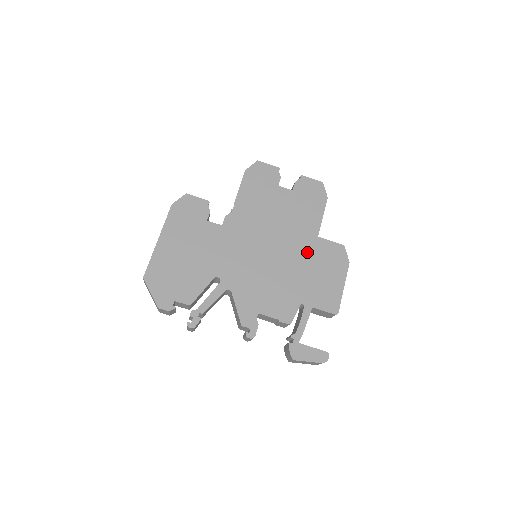
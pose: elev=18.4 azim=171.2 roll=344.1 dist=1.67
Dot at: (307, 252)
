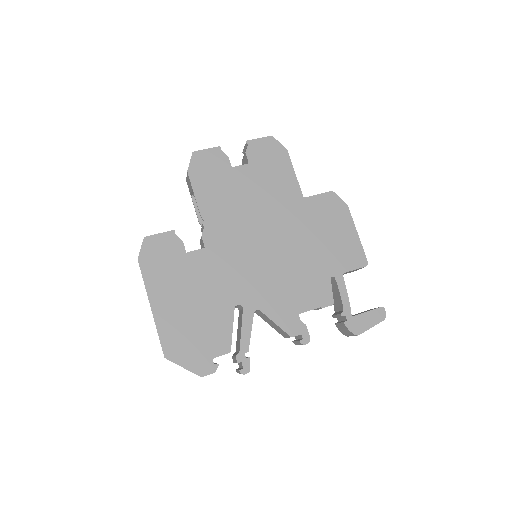
Dot at: (304, 221)
